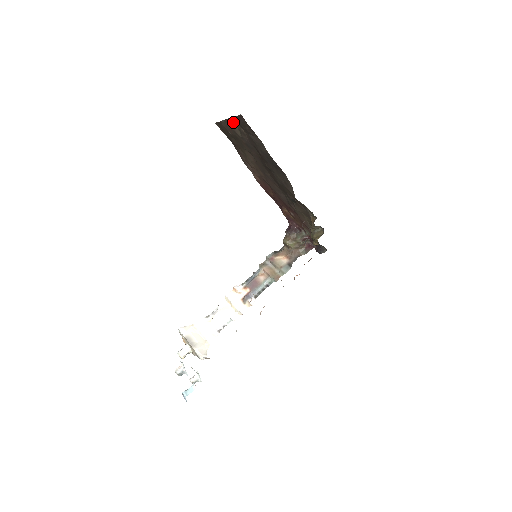
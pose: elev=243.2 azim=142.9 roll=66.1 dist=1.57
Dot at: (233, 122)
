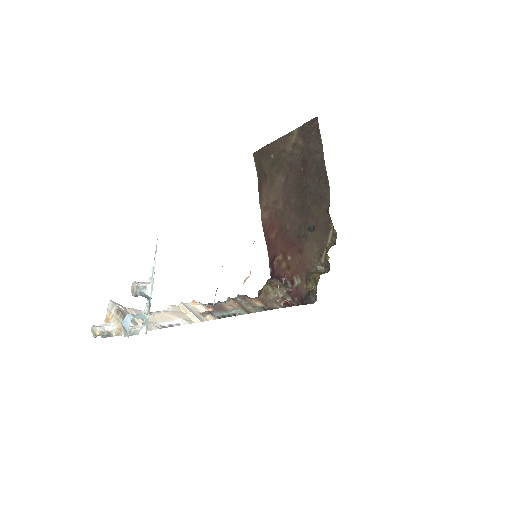
Dot at: (291, 137)
